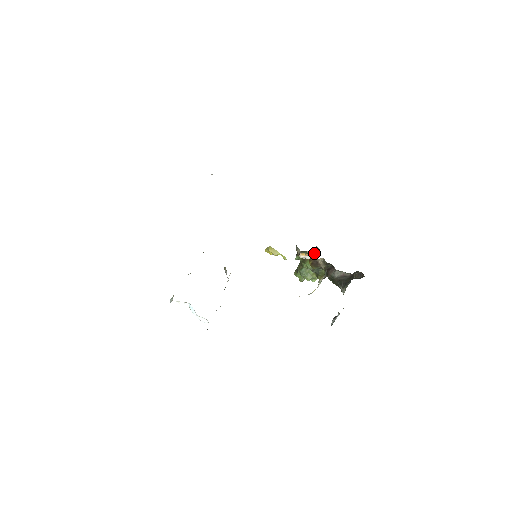
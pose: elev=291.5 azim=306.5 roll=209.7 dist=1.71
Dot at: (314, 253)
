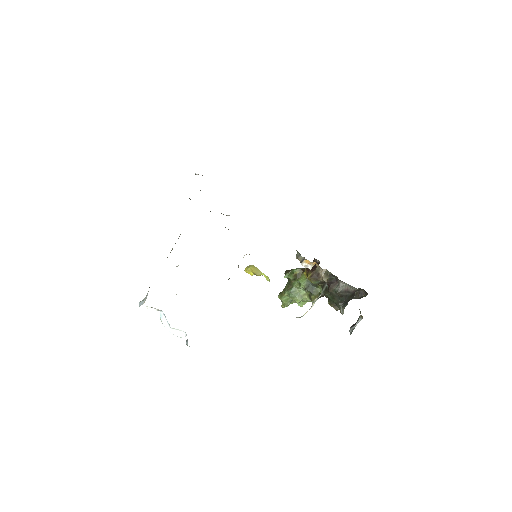
Dot at: (313, 266)
